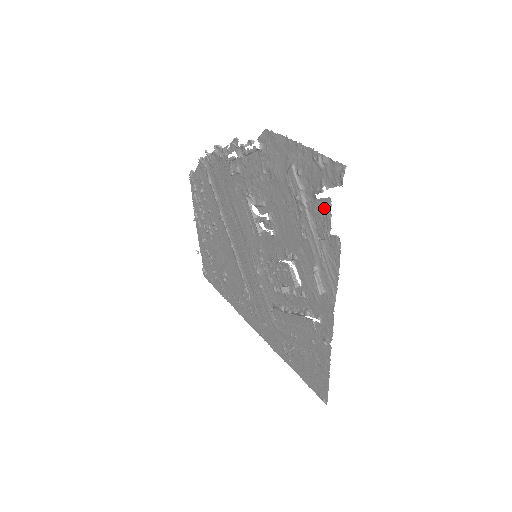
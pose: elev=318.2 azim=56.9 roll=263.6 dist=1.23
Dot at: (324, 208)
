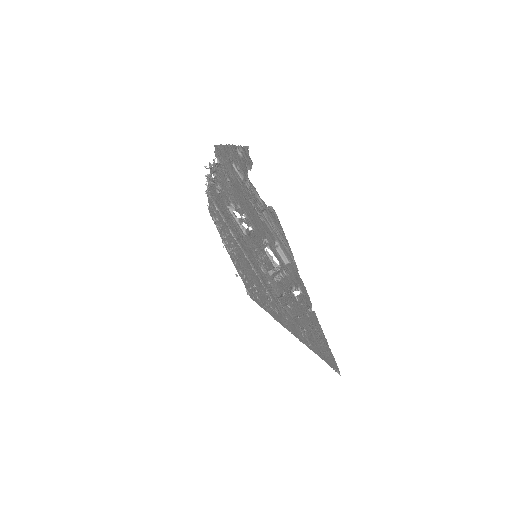
Dot at: (248, 185)
